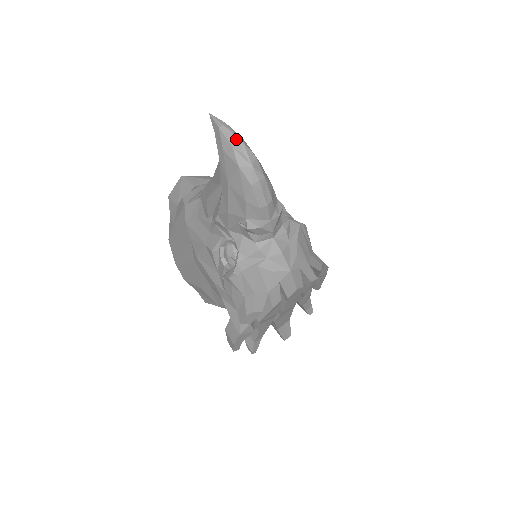
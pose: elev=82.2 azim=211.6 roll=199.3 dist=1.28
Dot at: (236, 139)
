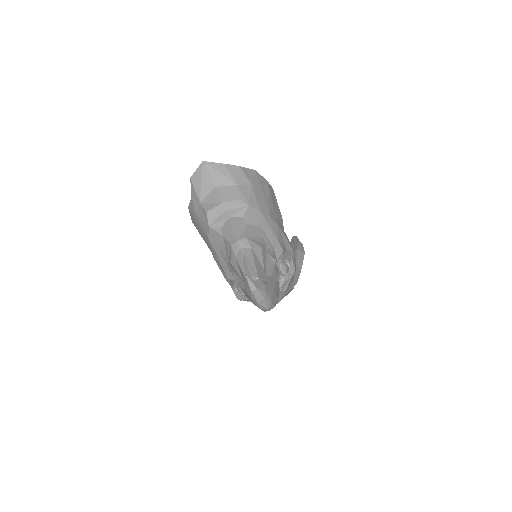
Dot at: (261, 298)
